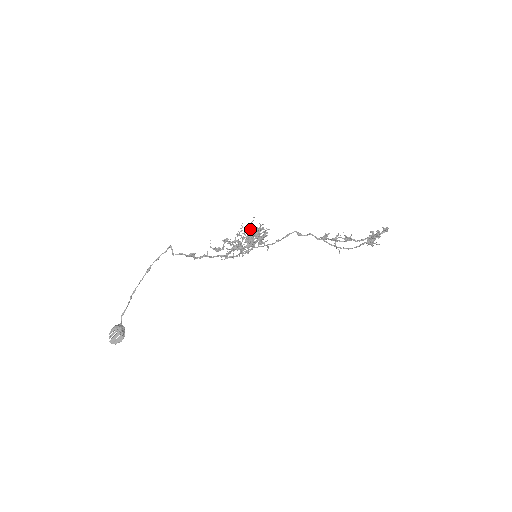
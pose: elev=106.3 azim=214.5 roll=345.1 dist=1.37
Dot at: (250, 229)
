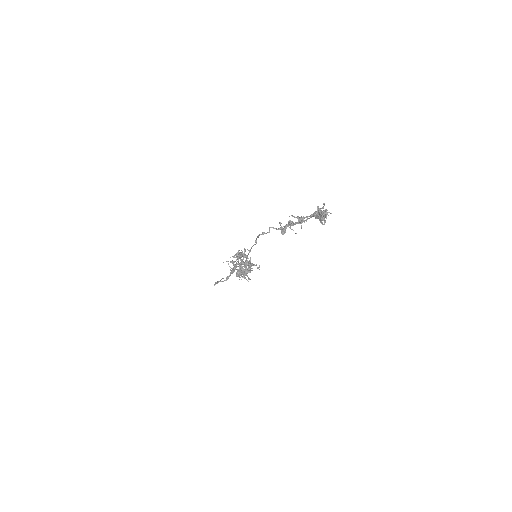
Dot at: occluded
